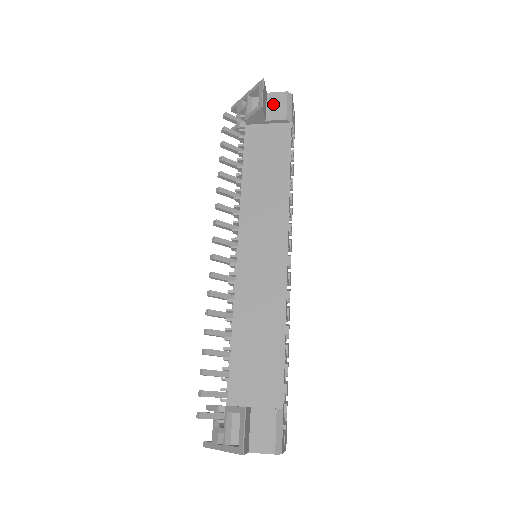
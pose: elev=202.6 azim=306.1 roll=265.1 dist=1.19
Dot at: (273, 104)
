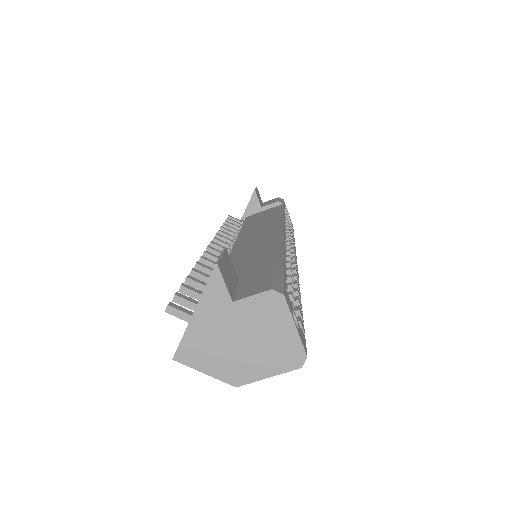
Dot at: (267, 203)
